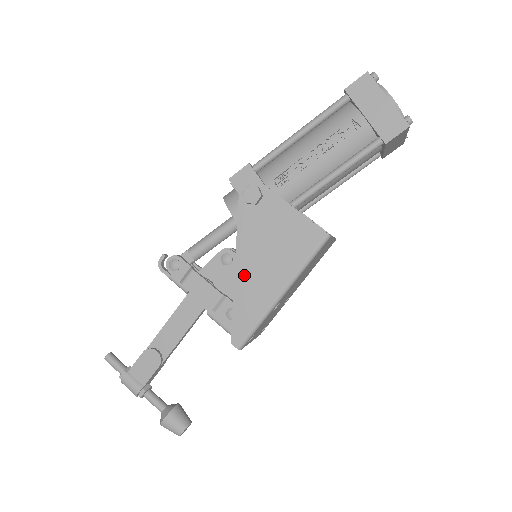
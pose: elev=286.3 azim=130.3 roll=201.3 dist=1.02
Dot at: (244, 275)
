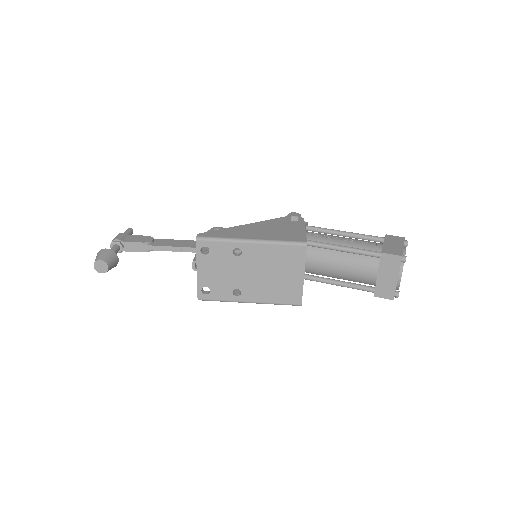
Dot at: (246, 227)
